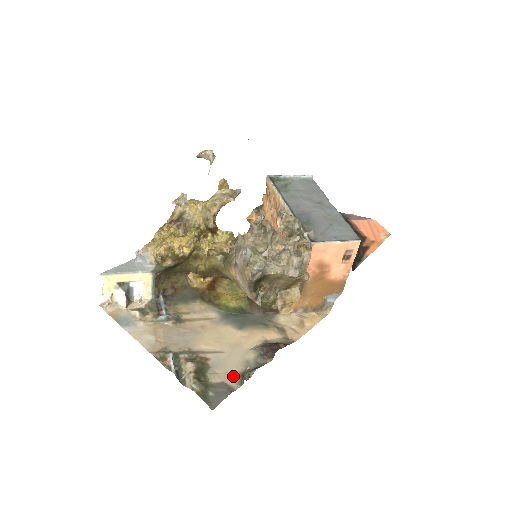
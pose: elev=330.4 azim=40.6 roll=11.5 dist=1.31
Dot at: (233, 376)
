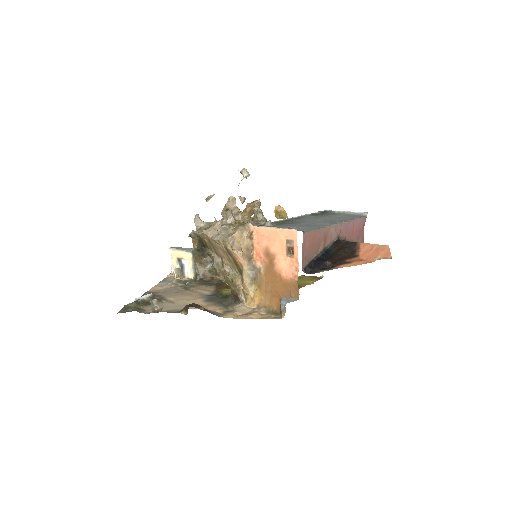
Dot at: occluded
